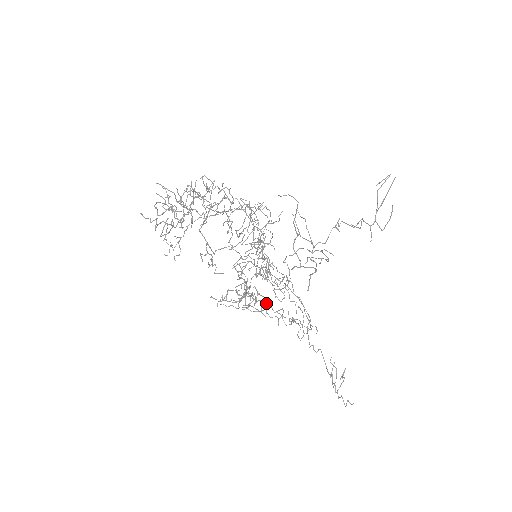
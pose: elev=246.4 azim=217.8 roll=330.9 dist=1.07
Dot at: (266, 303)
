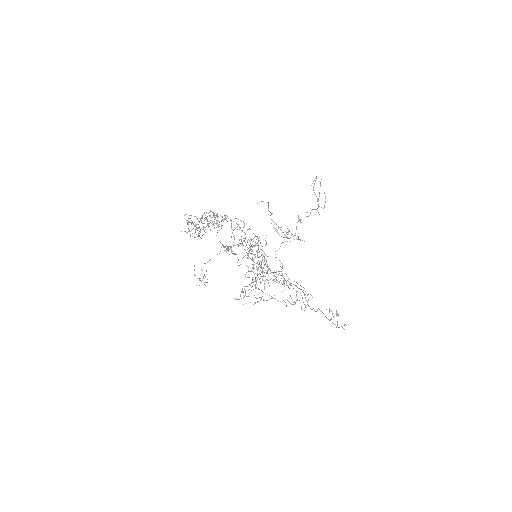
Dot at: (268, 268)
